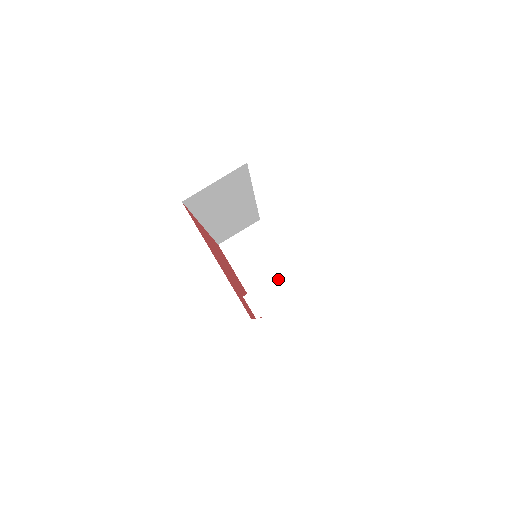
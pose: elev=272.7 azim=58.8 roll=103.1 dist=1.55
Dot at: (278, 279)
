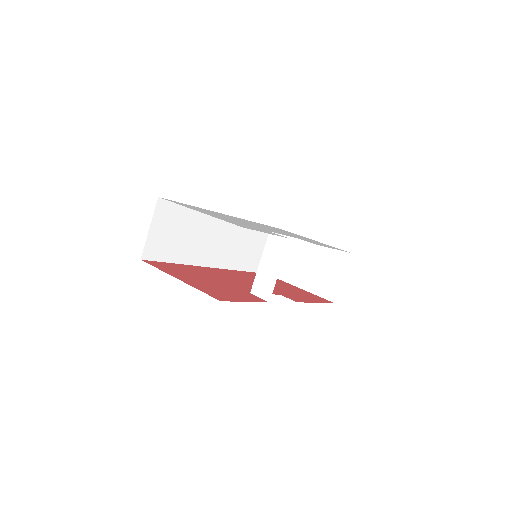
Dot at: (264, 258)
